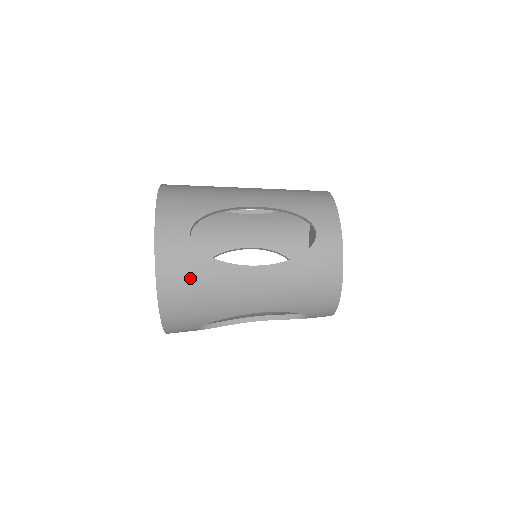
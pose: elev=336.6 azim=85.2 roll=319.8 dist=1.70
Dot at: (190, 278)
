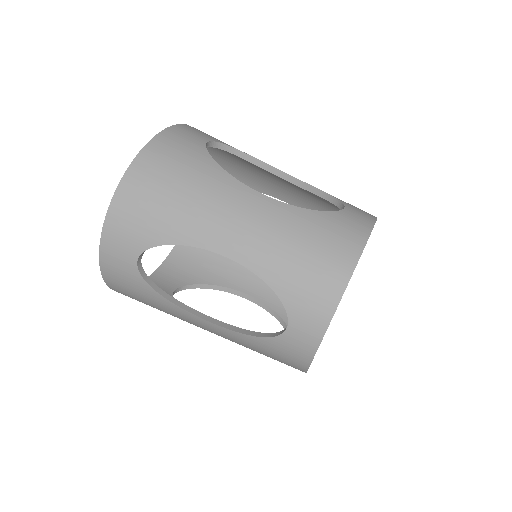
Dot at: (137, 295)
